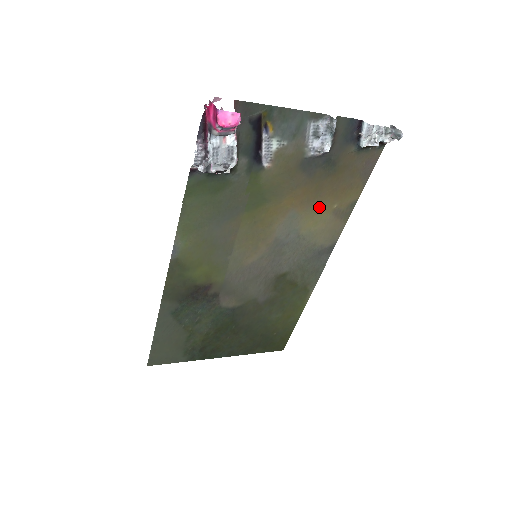
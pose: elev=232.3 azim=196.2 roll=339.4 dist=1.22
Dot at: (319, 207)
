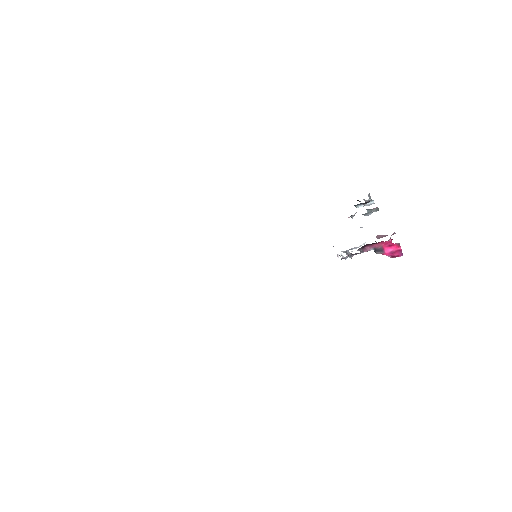
Dot at: occluded
